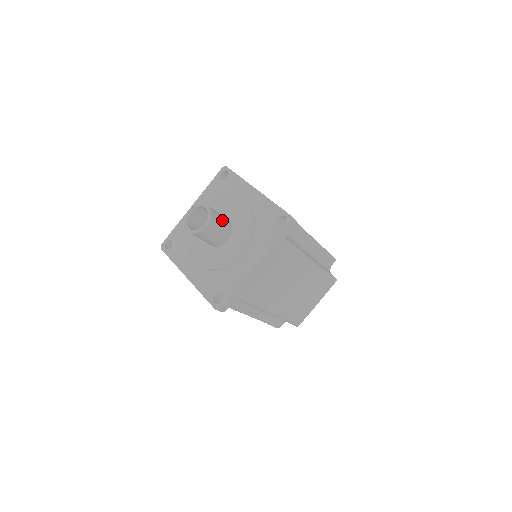
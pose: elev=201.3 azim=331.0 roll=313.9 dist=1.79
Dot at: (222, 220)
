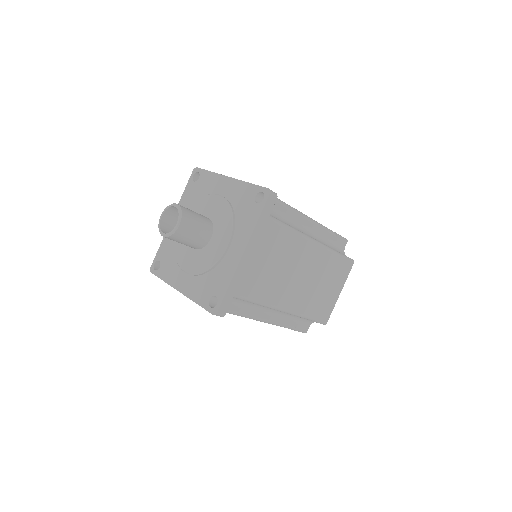
Dot at: (197, 216)
